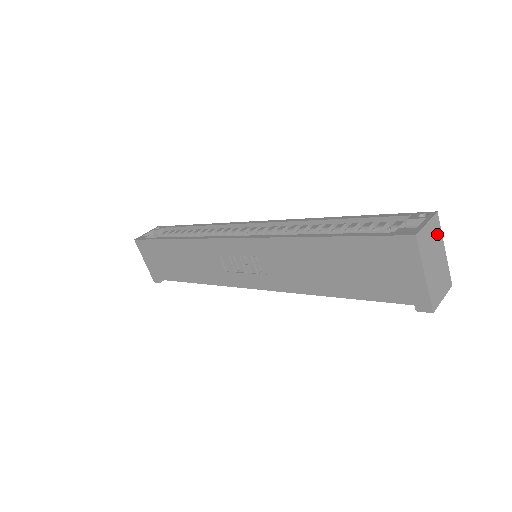
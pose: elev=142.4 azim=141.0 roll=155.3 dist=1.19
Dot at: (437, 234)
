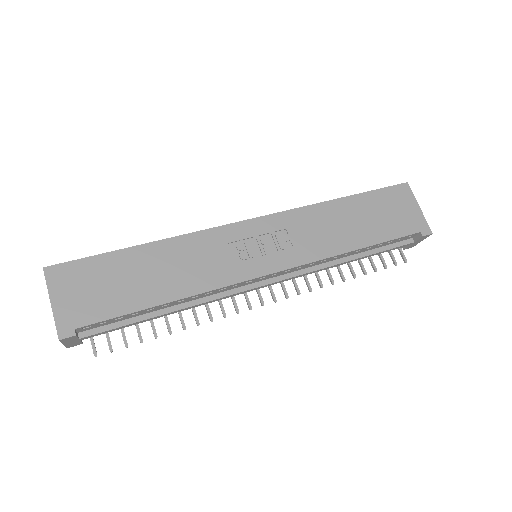
Dot at: occluded
